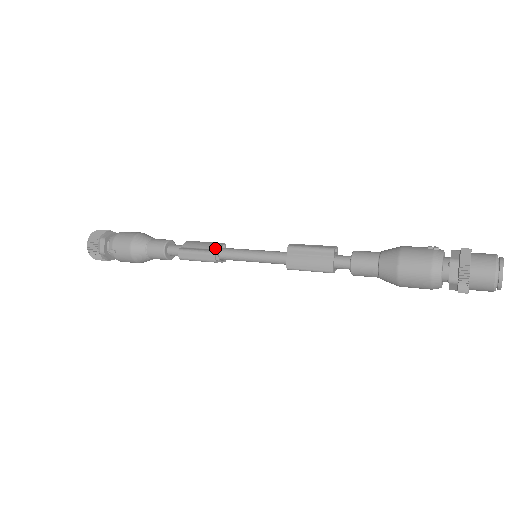
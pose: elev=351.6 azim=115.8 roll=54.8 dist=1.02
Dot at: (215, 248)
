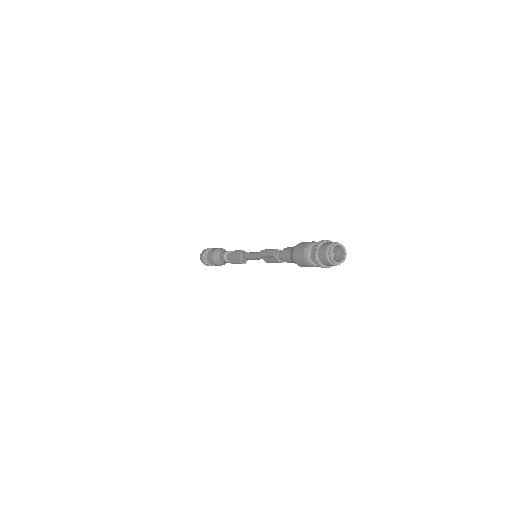
Dot at: (240, 257)
